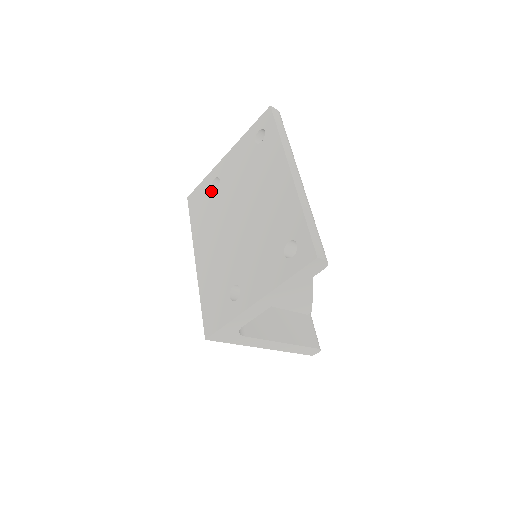
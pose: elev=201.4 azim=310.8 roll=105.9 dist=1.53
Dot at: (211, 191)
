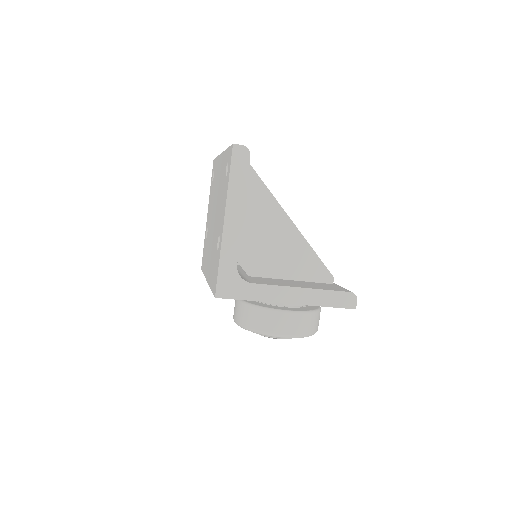
Dot at: (206, 239)
